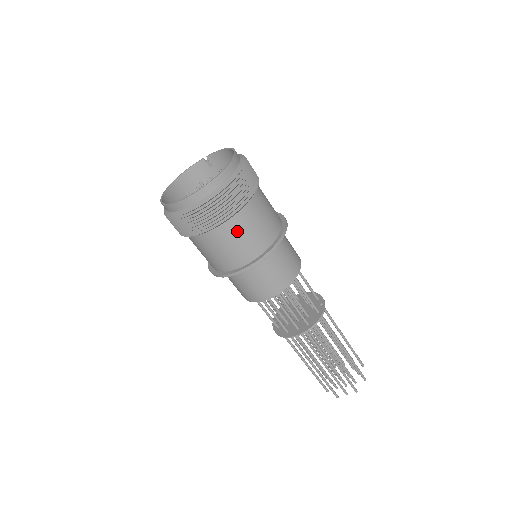
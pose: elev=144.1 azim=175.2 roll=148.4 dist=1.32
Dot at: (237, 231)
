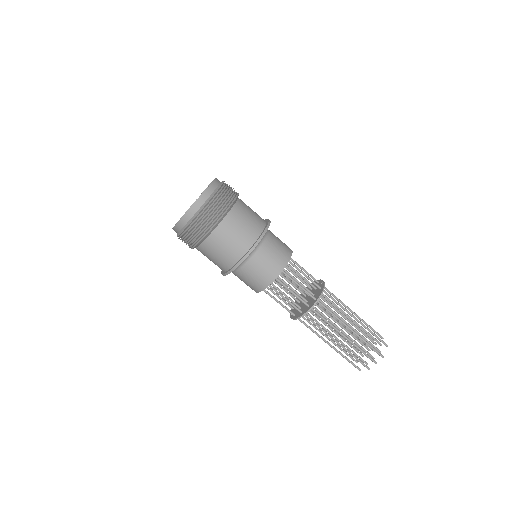
Dot at: (232, 227)
